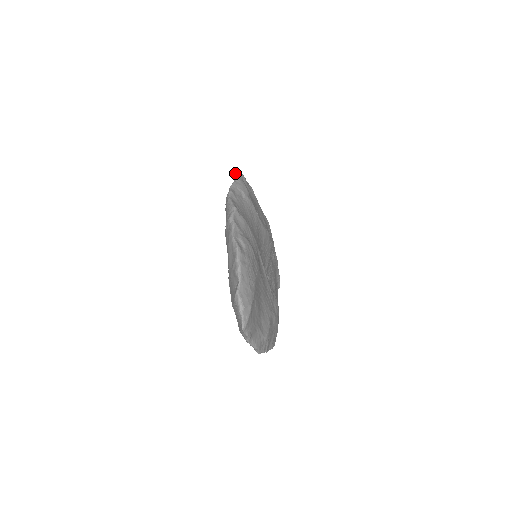
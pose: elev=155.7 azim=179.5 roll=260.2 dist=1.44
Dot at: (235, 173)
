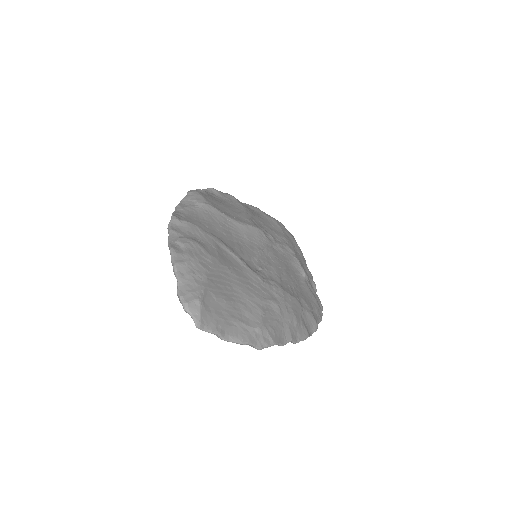
Dot at: occluded
